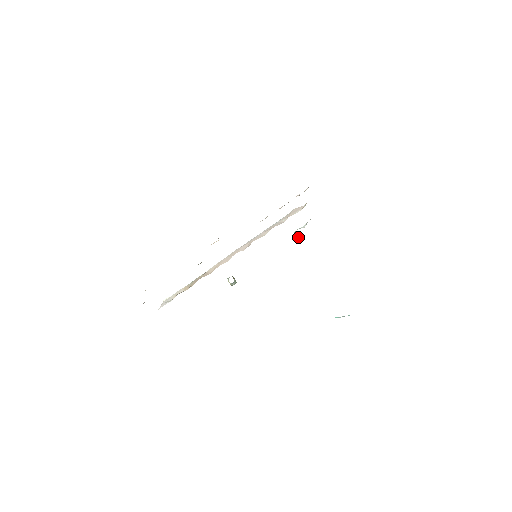
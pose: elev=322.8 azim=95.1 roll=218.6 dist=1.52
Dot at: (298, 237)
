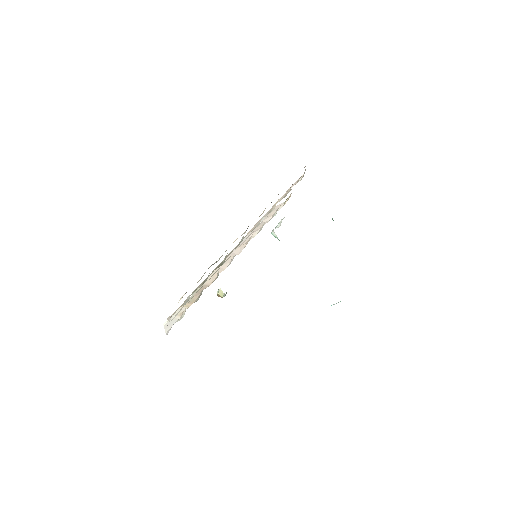
Dot at: (276, 237)
